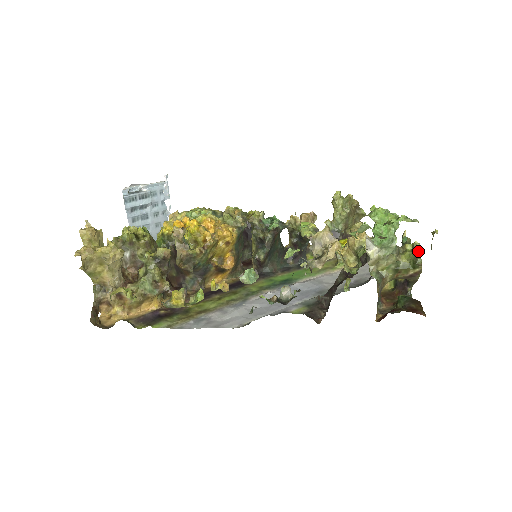
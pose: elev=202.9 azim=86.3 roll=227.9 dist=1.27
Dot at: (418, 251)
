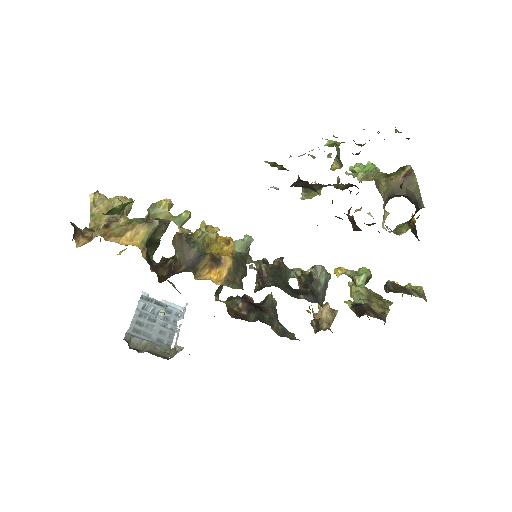
Dot at: occluded
